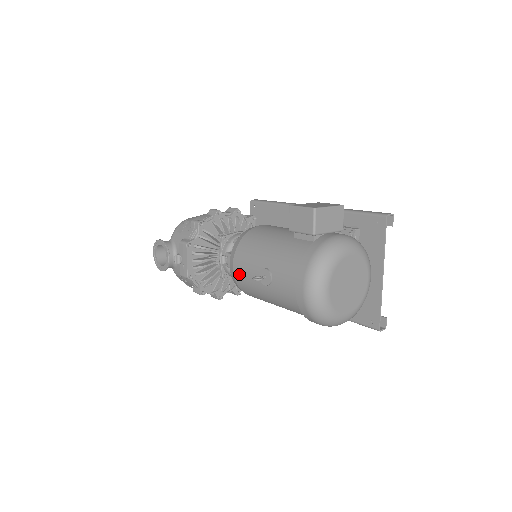
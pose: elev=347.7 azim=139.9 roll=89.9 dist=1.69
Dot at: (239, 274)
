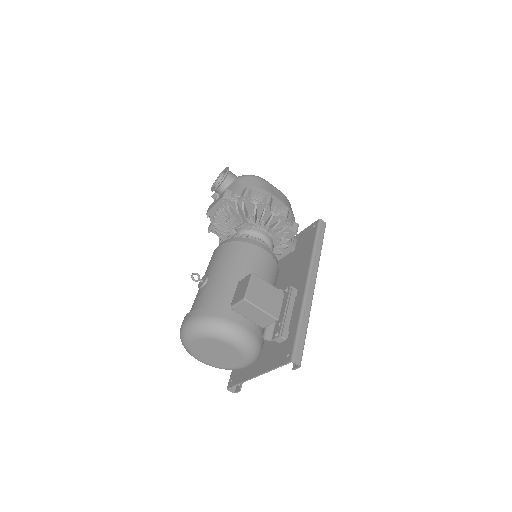
Dot at: occluded
